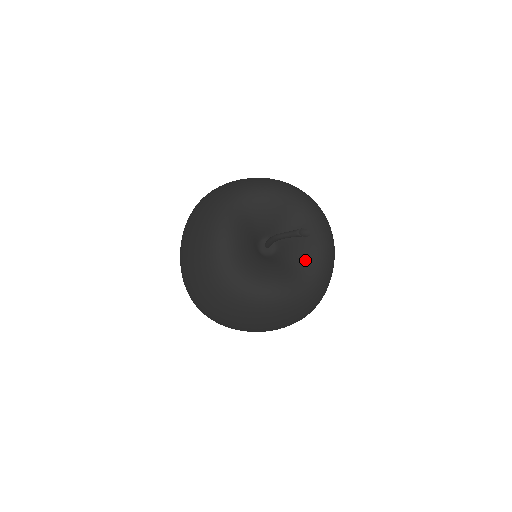
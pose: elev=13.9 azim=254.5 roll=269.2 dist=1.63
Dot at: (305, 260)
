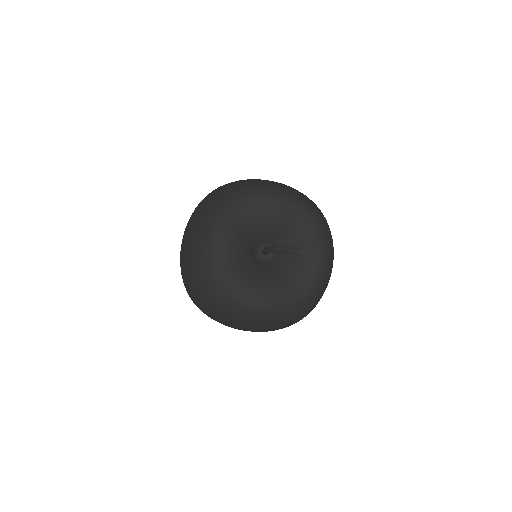
Dot at: (298, 274)
